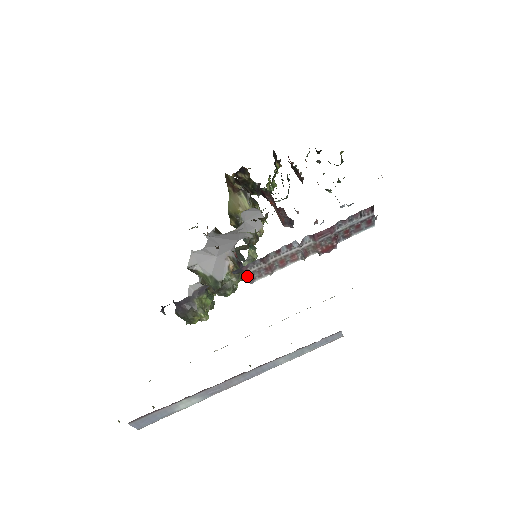
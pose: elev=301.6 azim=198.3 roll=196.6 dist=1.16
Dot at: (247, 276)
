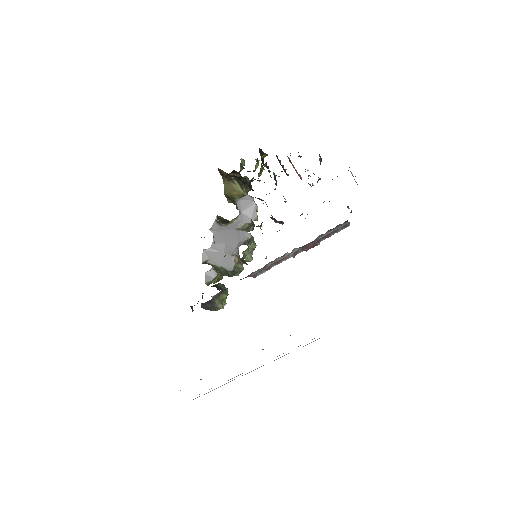
Dot at: (251, 276)
